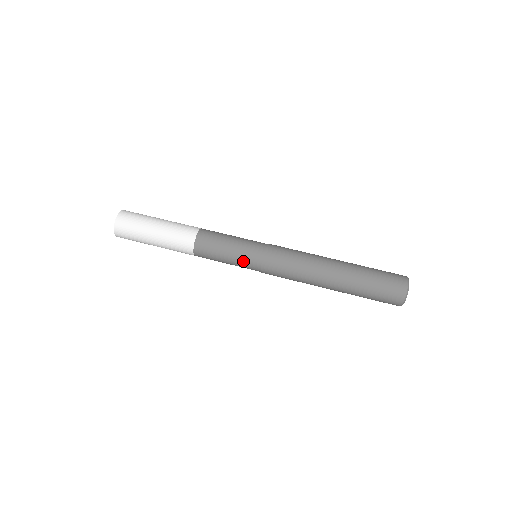
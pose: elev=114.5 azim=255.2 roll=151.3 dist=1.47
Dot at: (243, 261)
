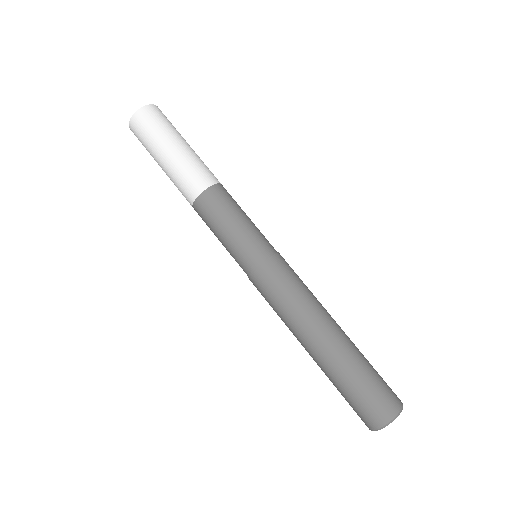
Dot at: occluded
